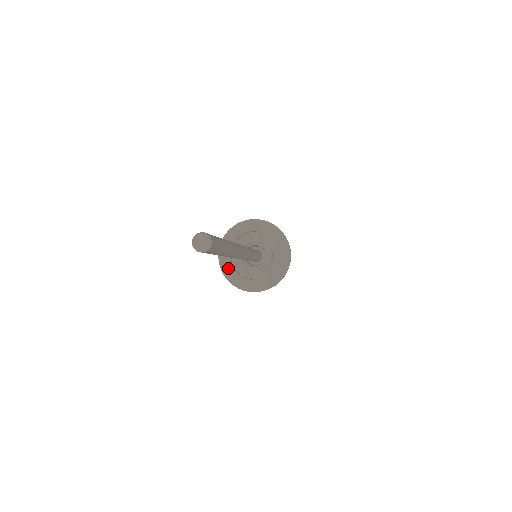
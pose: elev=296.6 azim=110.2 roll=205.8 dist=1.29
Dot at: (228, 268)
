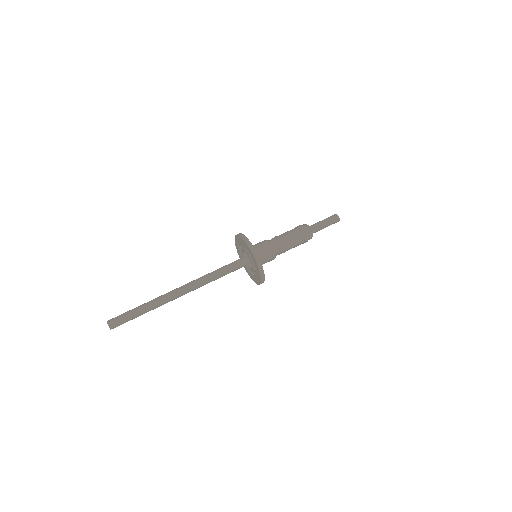
Dot at: (237, 242)
